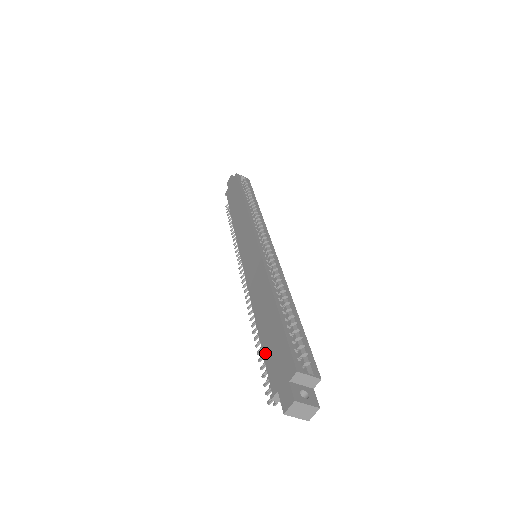
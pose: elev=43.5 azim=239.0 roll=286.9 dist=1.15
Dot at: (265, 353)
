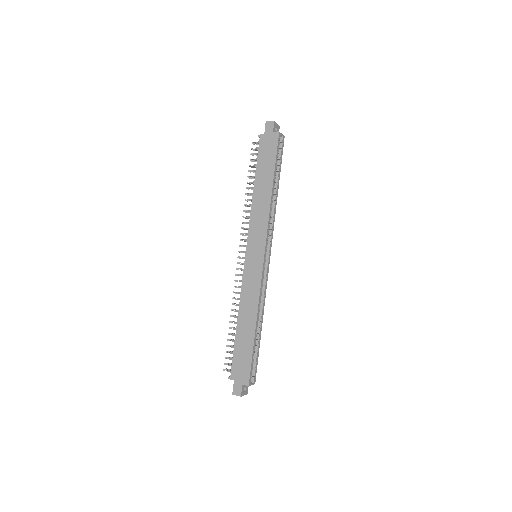
Dot at: (235, 351)
